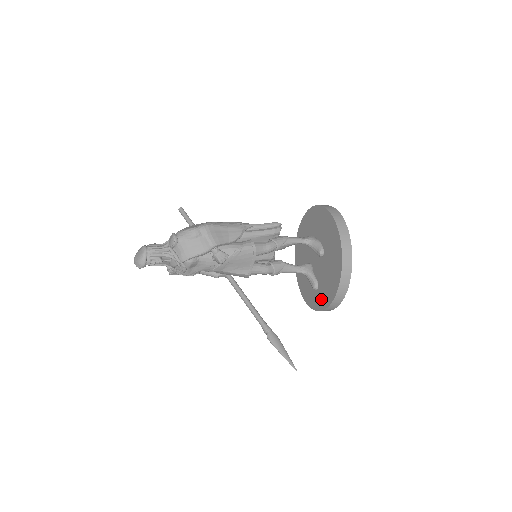
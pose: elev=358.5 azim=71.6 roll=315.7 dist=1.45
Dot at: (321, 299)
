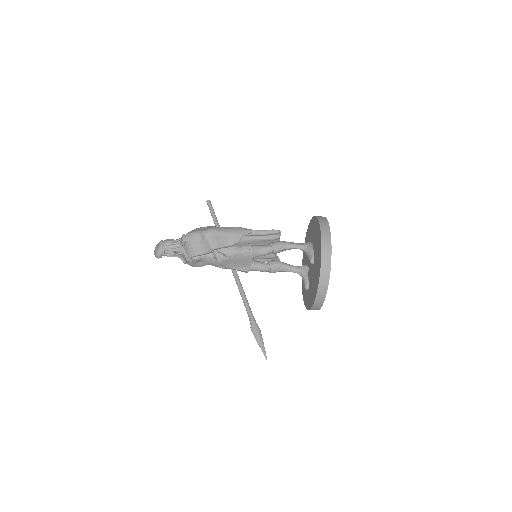
Dot at: (308, 300)
